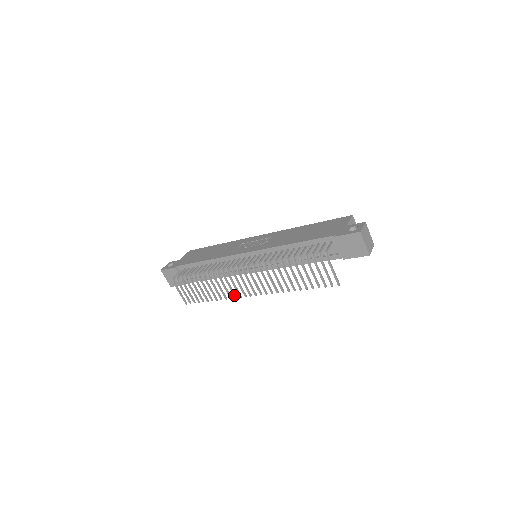
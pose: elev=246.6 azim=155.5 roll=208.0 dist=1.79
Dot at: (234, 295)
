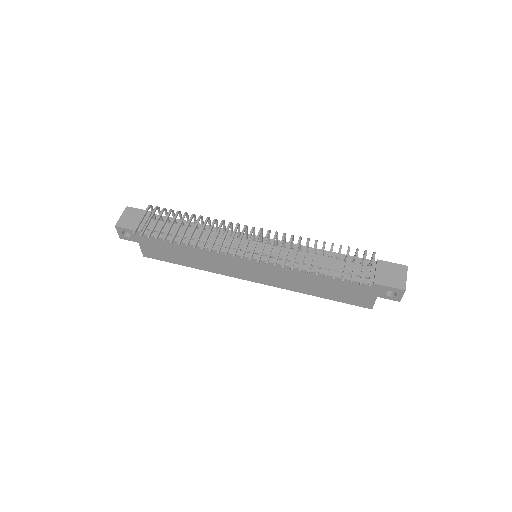
Dot at: (220, 248)
